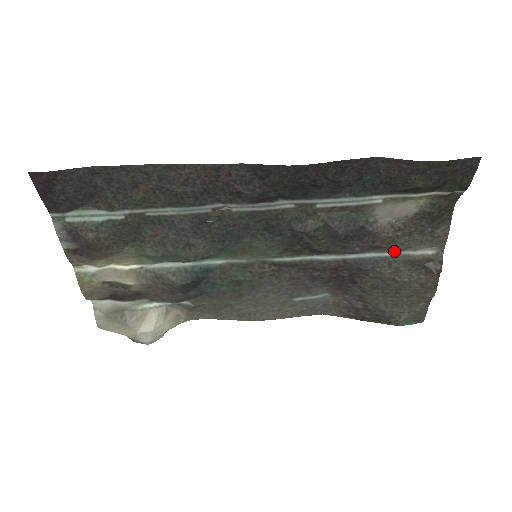
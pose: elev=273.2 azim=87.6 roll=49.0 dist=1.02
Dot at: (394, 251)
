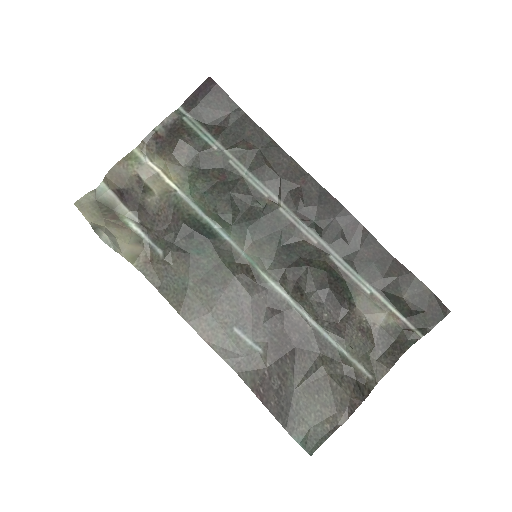
Dot at: (344, 349)
